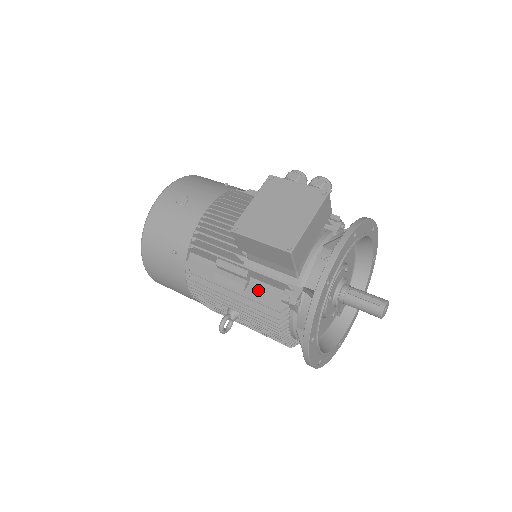
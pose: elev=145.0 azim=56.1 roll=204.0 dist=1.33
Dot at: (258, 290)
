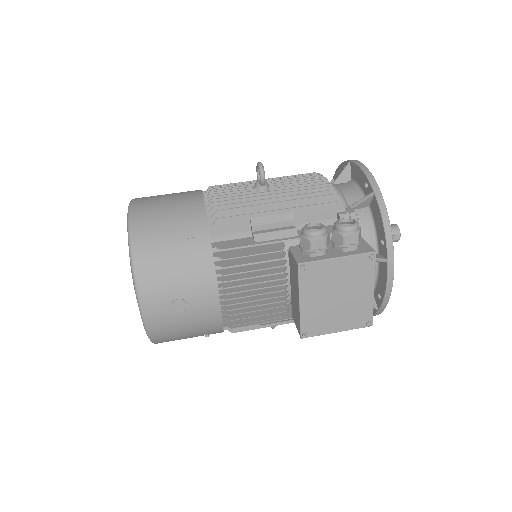
Dot at: occluded
